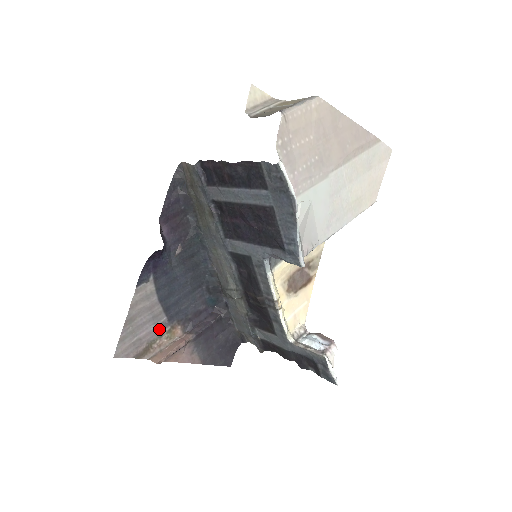
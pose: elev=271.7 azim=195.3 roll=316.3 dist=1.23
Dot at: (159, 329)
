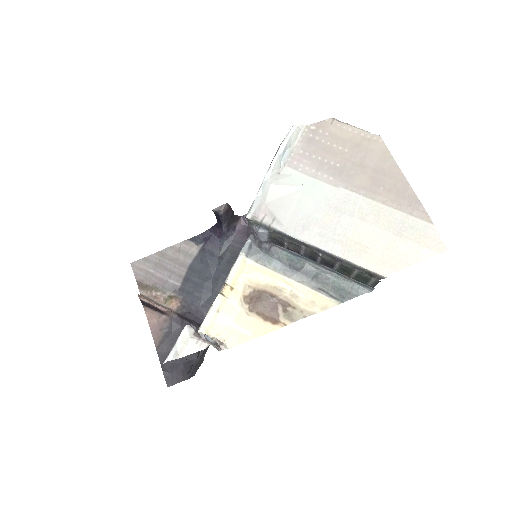
Dot at: (168, 286)
